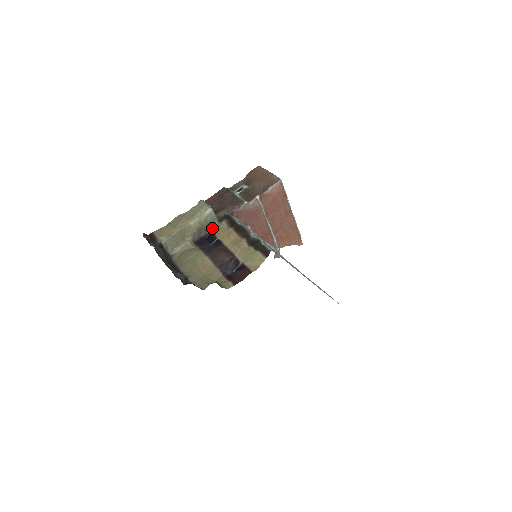
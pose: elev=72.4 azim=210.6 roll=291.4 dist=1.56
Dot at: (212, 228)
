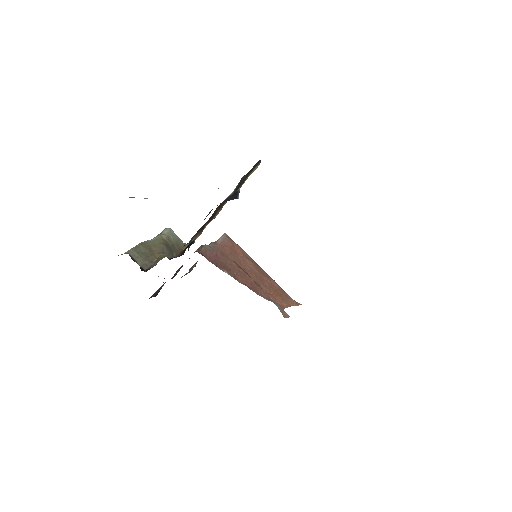
Dot at: (182, 250)
